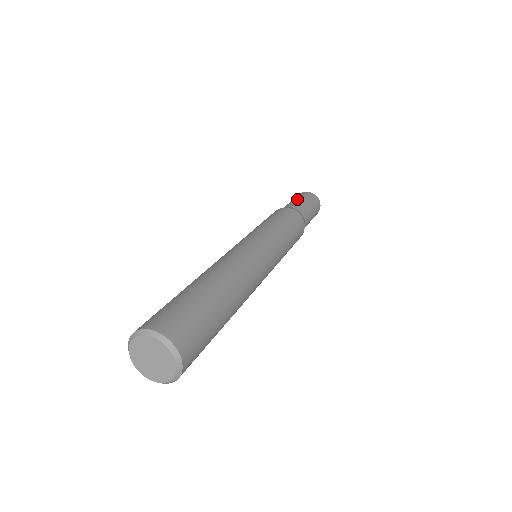
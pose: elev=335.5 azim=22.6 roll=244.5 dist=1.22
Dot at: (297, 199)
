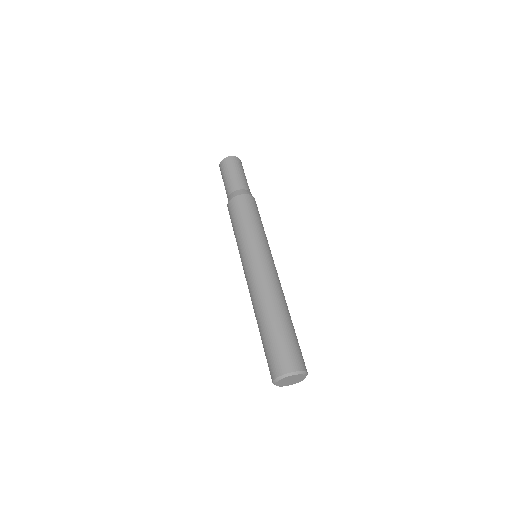
Dot at: (232, 174)
